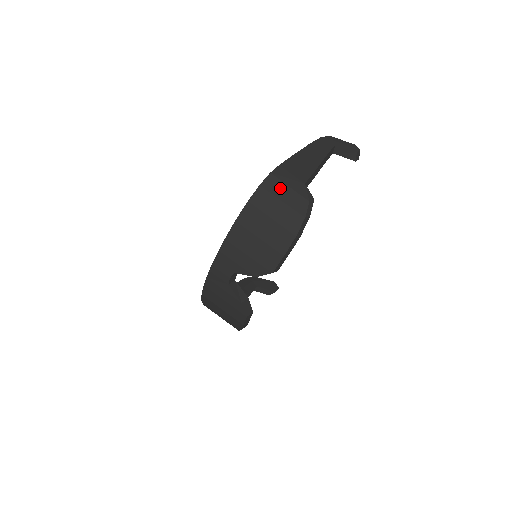
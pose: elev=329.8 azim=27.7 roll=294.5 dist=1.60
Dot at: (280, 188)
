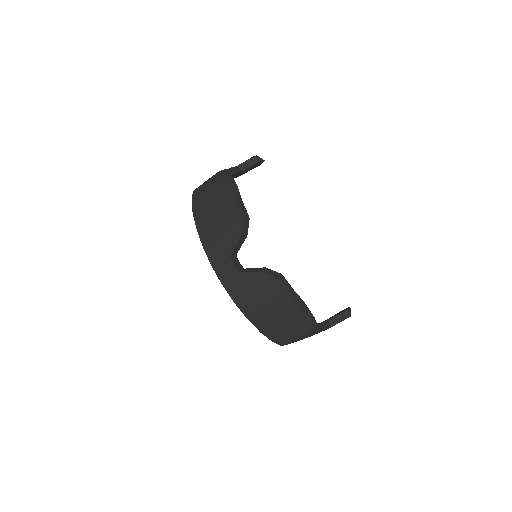
Dot at: (203, 187)
